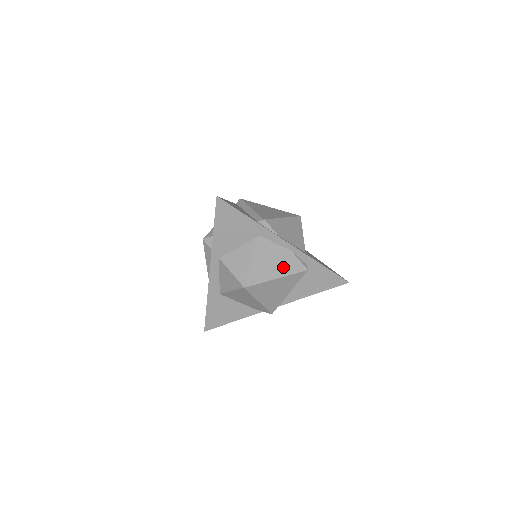
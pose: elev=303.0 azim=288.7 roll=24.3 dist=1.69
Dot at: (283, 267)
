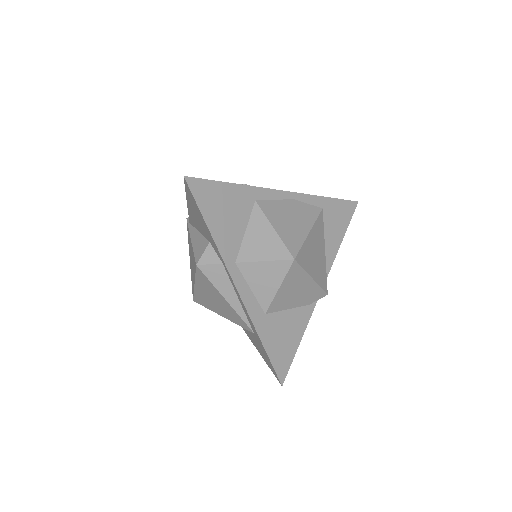
Dot at: (303, 218)
